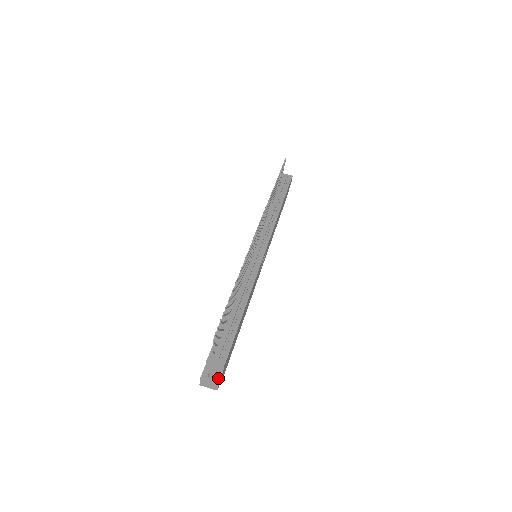
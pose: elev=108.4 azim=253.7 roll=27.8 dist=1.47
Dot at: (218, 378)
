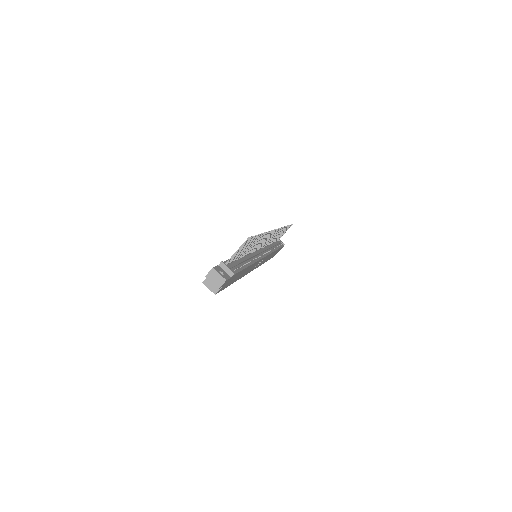
Dot at: (227, 278)
